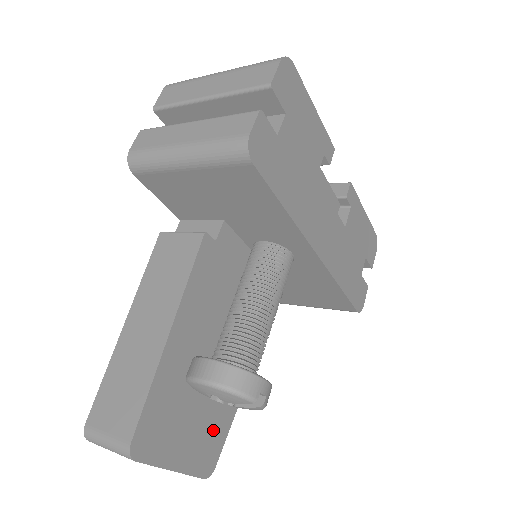
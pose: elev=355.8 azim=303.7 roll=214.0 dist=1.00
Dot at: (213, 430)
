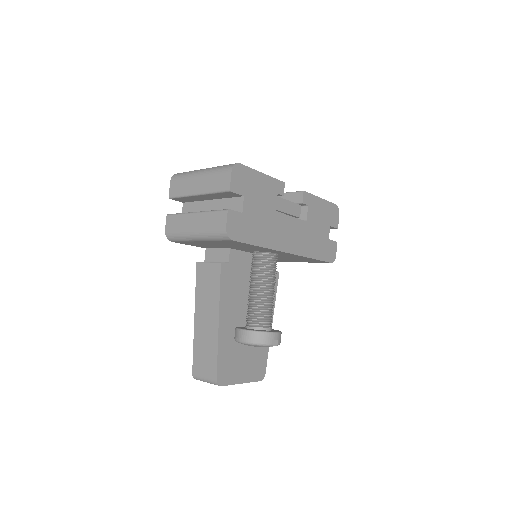
Dot at: (258, 357)
